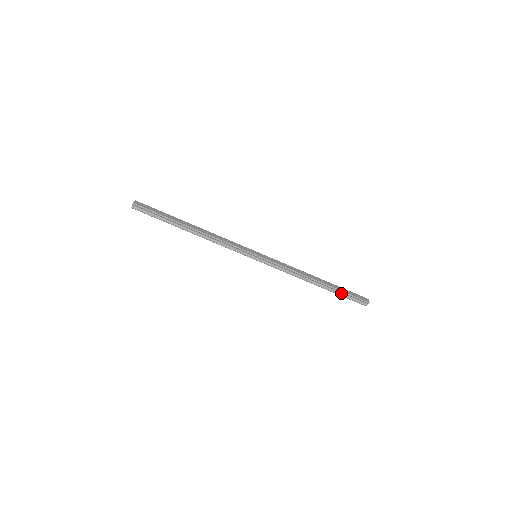
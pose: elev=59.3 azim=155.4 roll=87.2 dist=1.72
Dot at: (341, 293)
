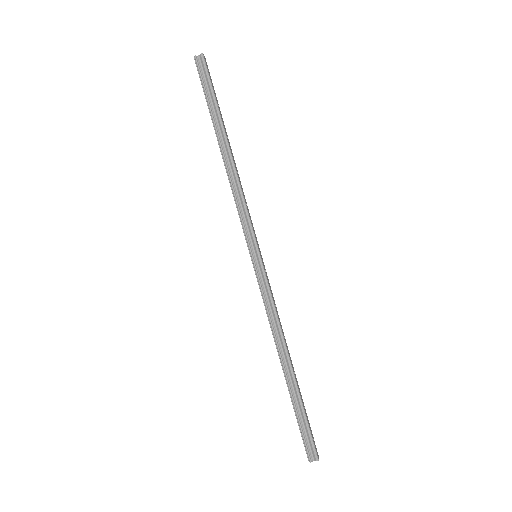
Dot at: (299, 410)
